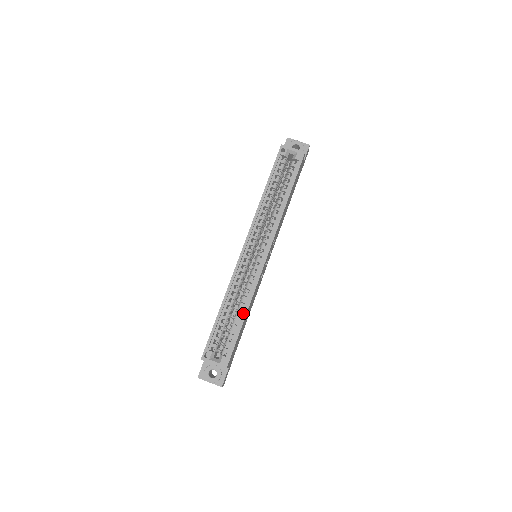
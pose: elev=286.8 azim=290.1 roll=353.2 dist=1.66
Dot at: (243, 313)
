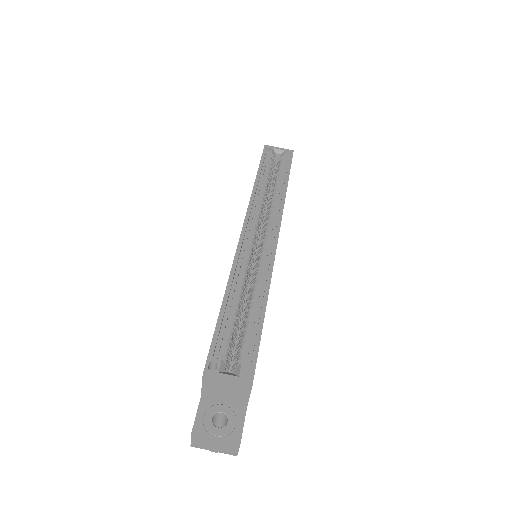
Dot at: (260, 304)
